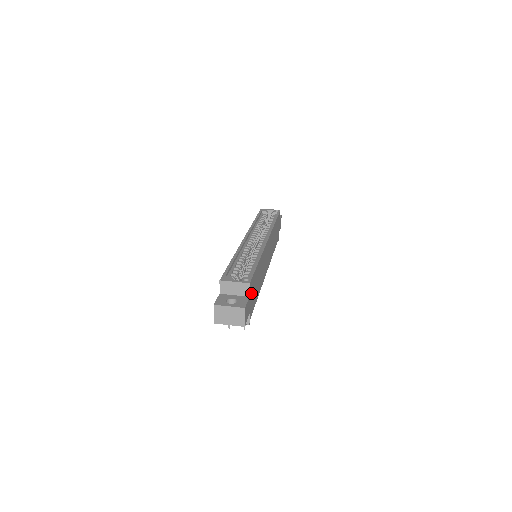
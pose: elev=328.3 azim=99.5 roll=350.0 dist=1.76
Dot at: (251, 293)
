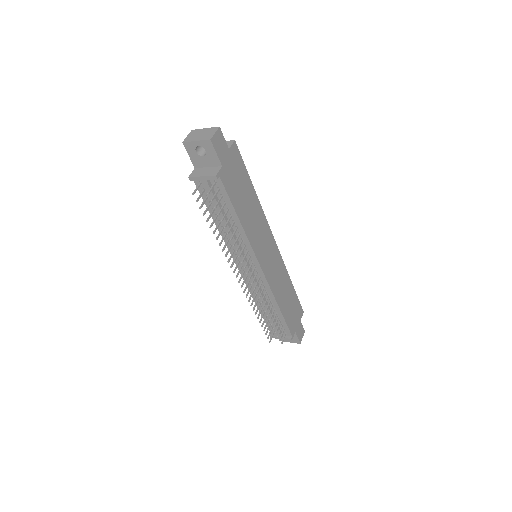
Dot at: (232, 161)
